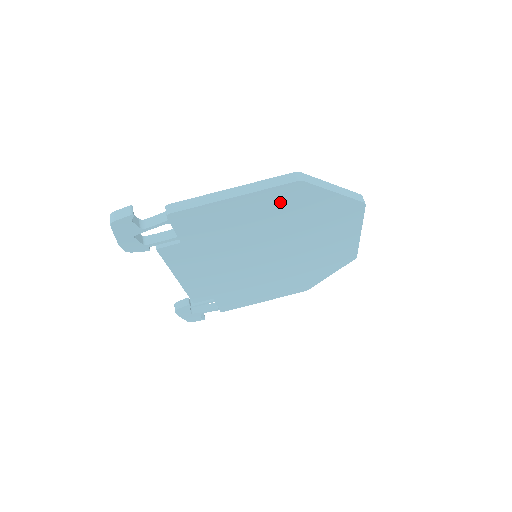
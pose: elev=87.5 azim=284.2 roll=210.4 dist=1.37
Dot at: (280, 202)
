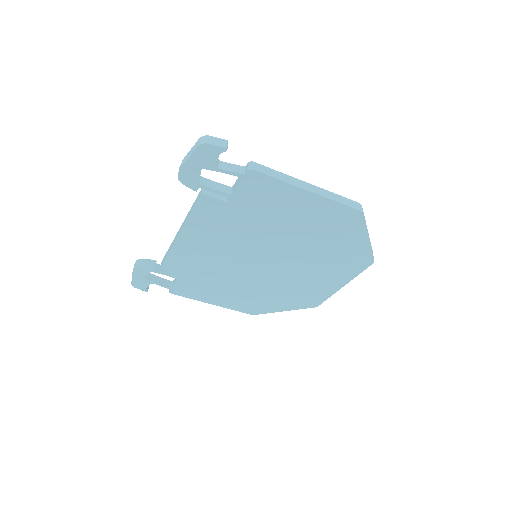
Dot at: (330, 219)
